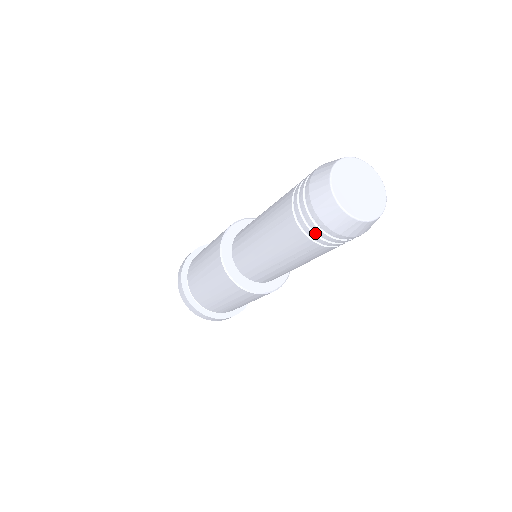
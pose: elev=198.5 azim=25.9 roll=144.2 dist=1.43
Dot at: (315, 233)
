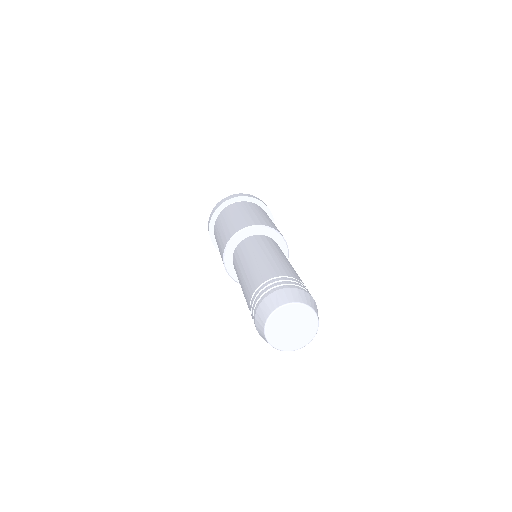
Dot at: occluded
